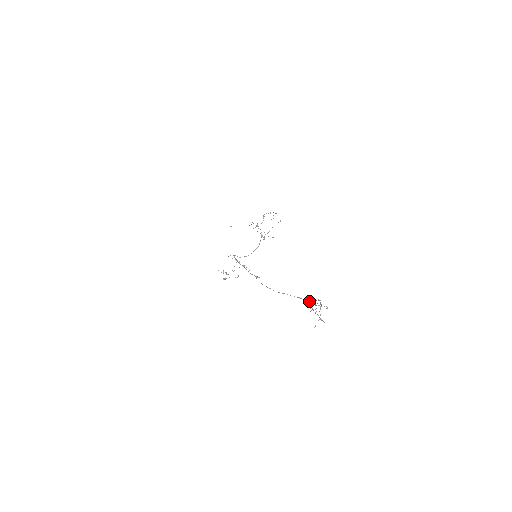
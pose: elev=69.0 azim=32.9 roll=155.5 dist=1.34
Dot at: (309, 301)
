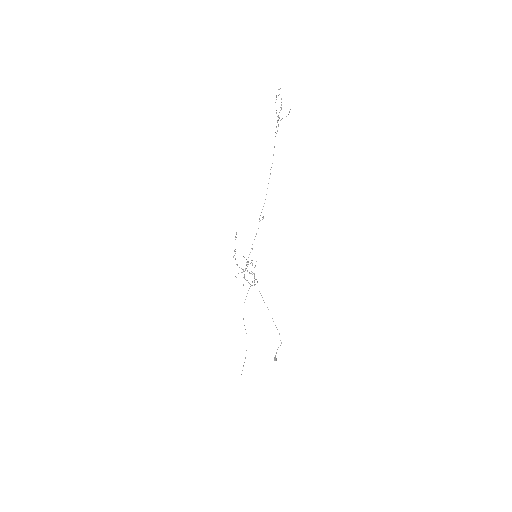
Dot at: (277, 121)
